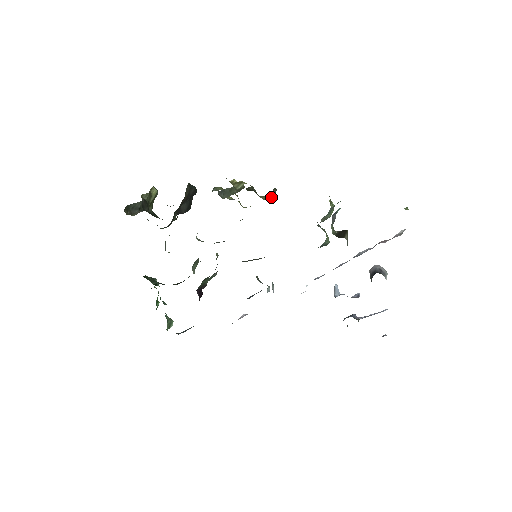
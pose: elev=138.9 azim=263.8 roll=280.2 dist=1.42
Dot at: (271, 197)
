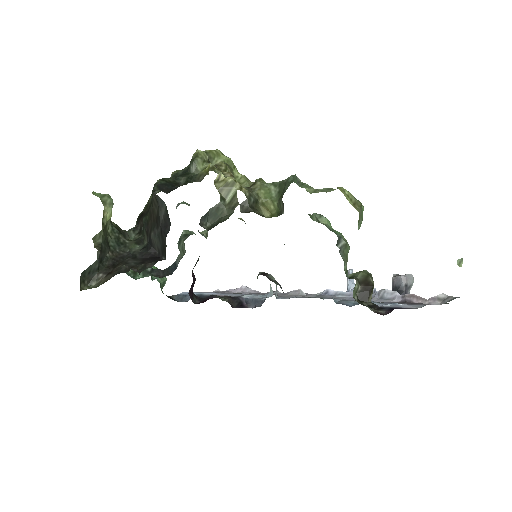
Dot at: (276, 209)
